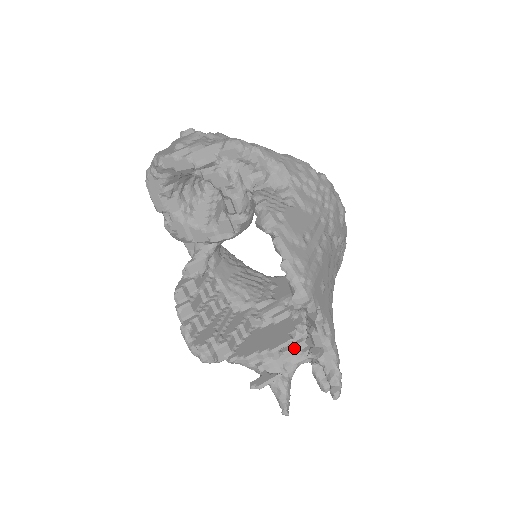
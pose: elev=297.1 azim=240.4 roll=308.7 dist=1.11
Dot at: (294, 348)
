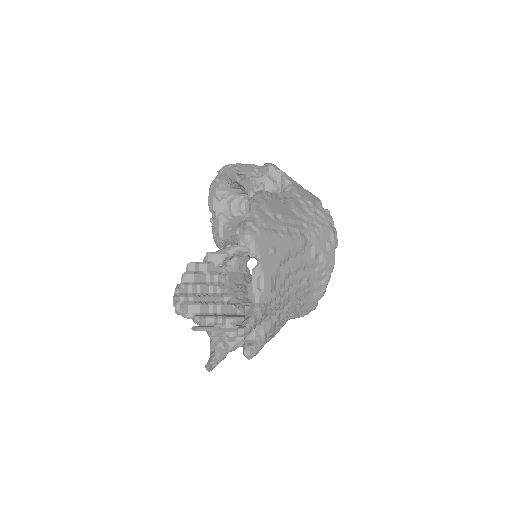
Dot at: occluded
